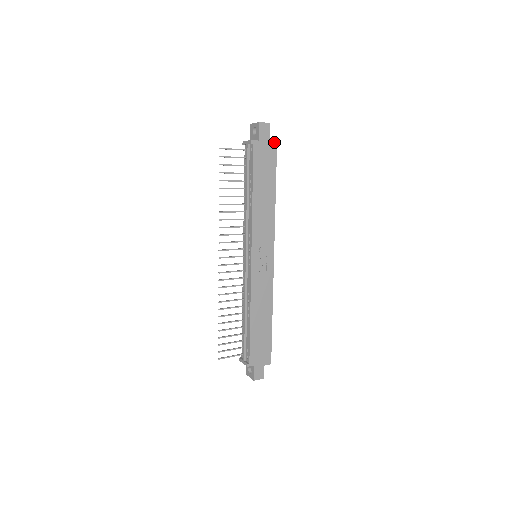
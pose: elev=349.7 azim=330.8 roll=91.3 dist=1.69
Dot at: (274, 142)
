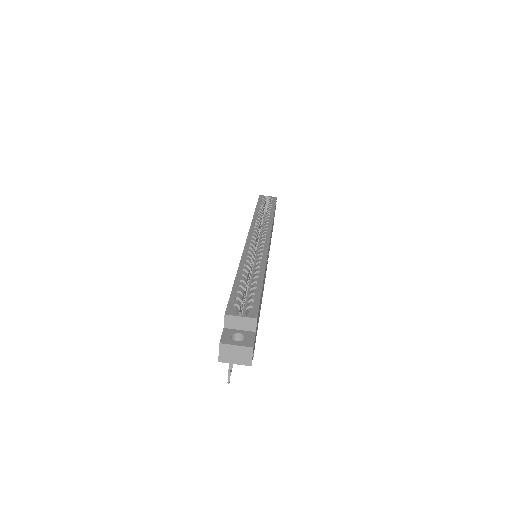
Dot at: occluded
